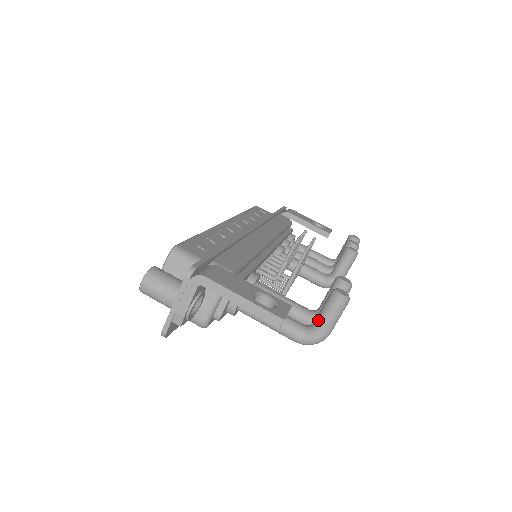
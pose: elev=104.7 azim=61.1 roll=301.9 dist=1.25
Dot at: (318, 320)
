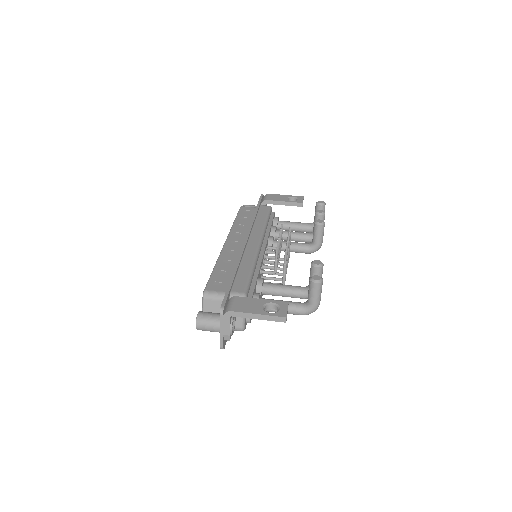
Dot at: (309, 299)
